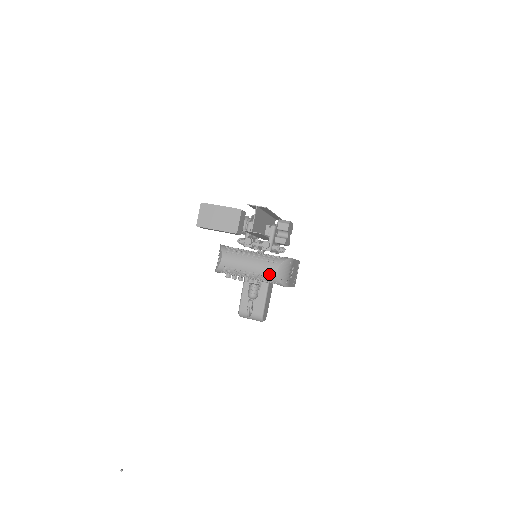
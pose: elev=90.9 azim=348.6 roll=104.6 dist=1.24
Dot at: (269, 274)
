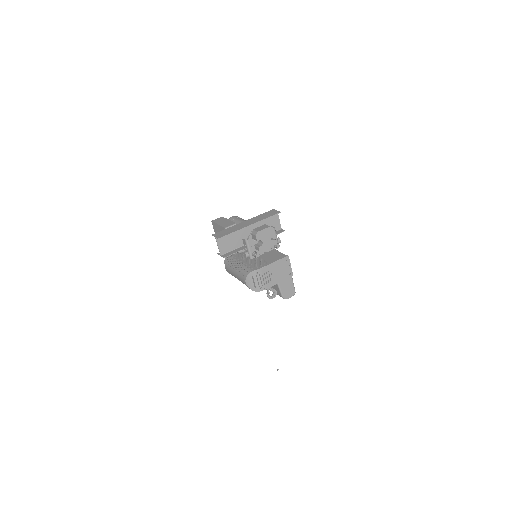
Dot at: (245, 284)
